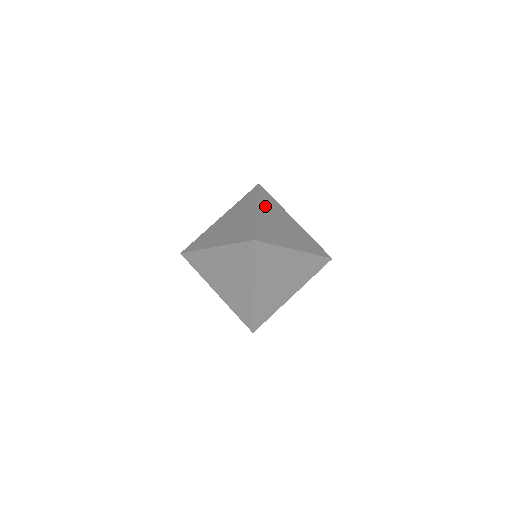
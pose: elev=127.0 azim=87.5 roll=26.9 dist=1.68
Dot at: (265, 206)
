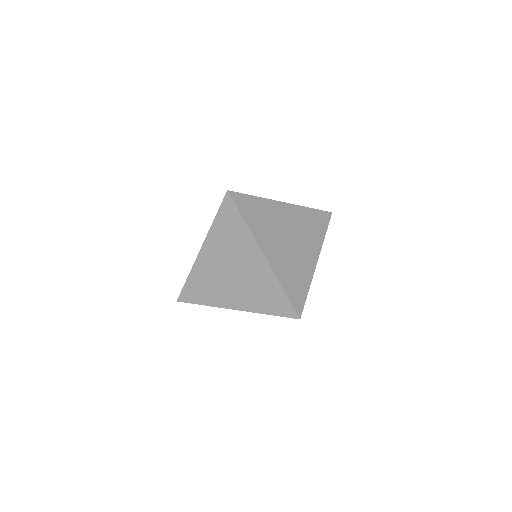
Dot at: occluded
